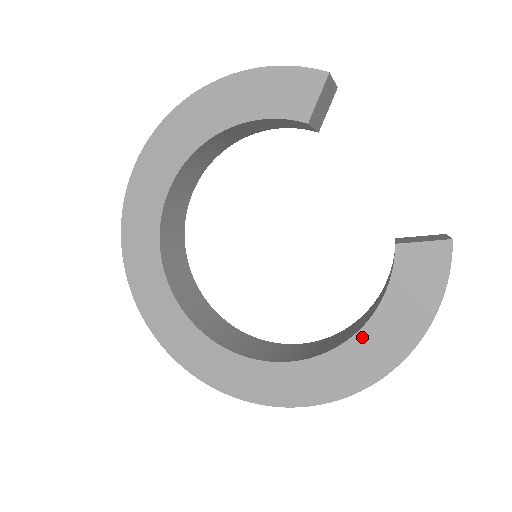
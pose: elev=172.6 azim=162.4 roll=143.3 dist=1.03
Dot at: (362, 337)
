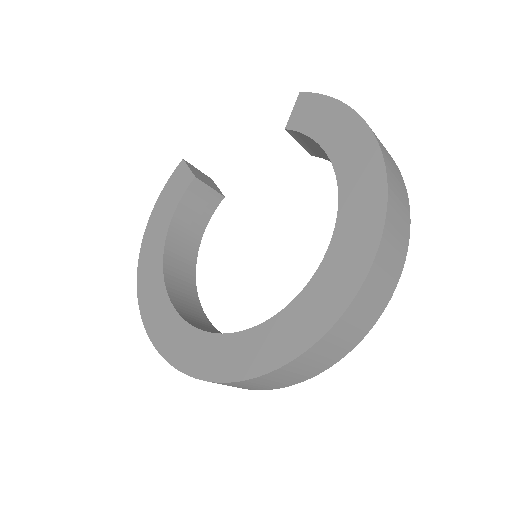
Dot at: (338, 162)
